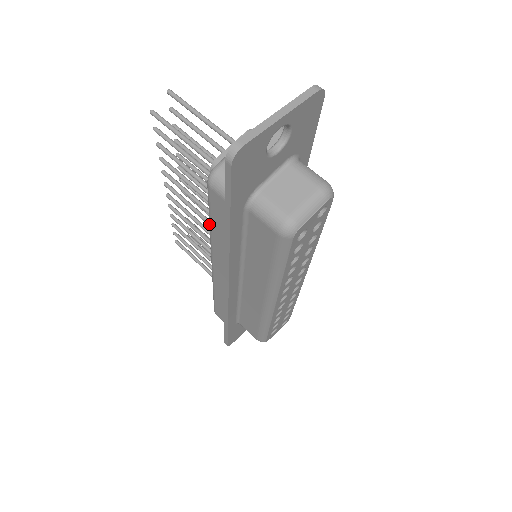
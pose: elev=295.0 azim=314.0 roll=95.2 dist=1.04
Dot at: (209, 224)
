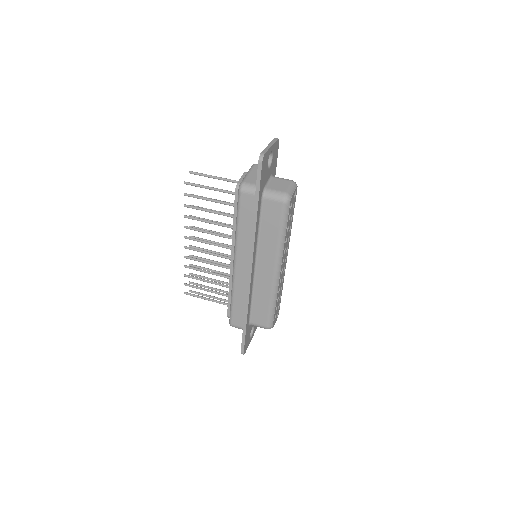
Dot at: (237, 225)
